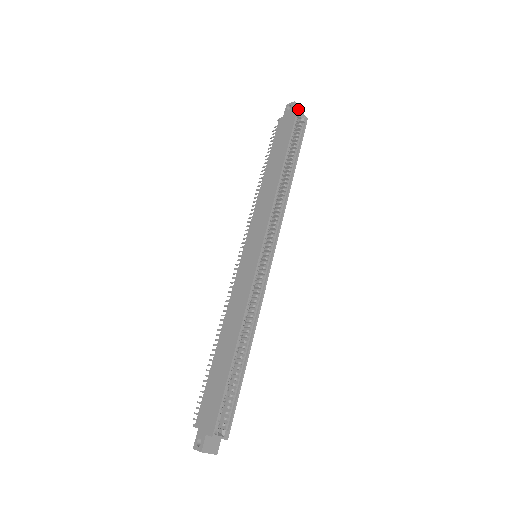
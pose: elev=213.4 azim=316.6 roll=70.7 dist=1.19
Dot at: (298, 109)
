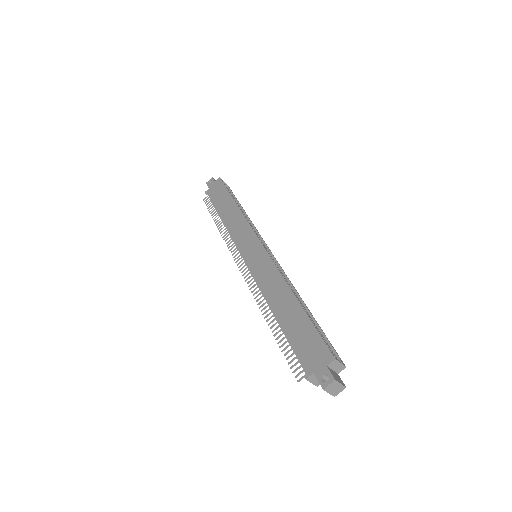
Dot at: occluded
